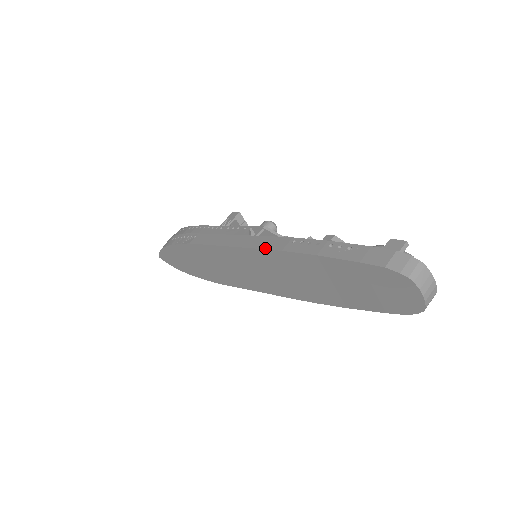
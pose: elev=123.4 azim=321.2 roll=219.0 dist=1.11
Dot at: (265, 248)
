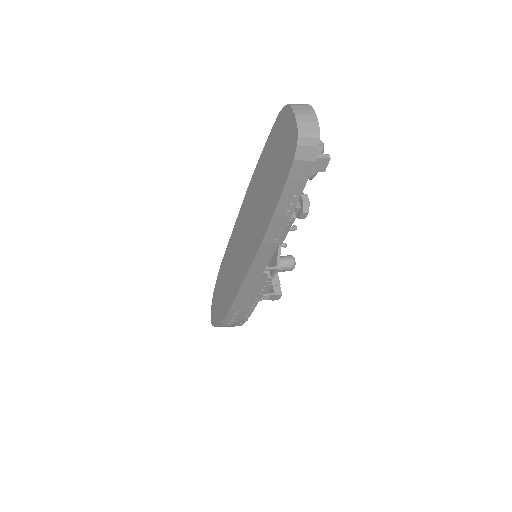
Dot at: (244, 200)
